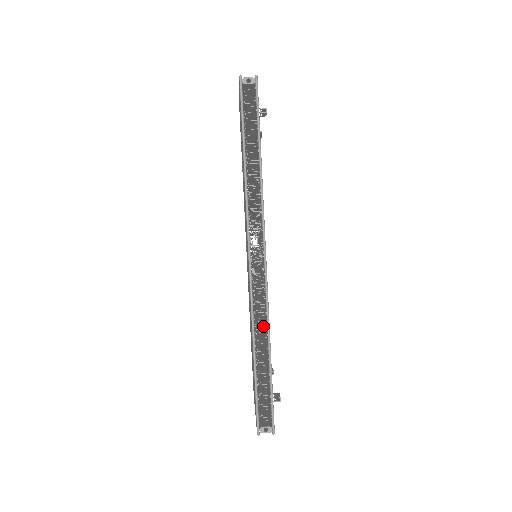
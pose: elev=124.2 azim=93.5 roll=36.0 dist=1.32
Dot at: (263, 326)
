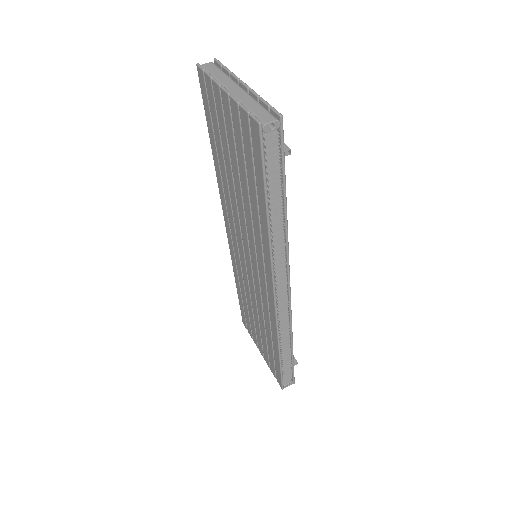
Dot at: (287, 334)
